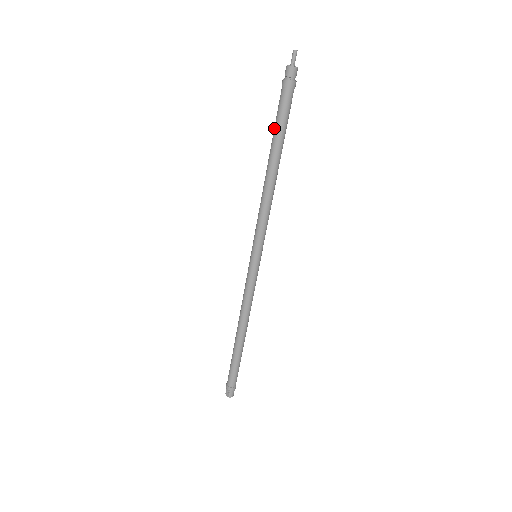
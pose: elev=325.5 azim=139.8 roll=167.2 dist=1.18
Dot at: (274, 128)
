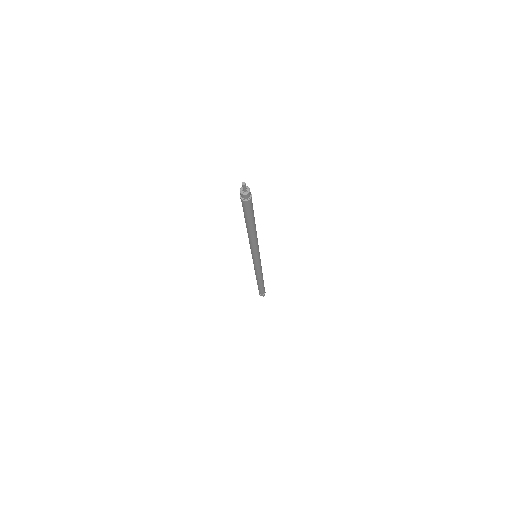
Dot at: (245, 218)
